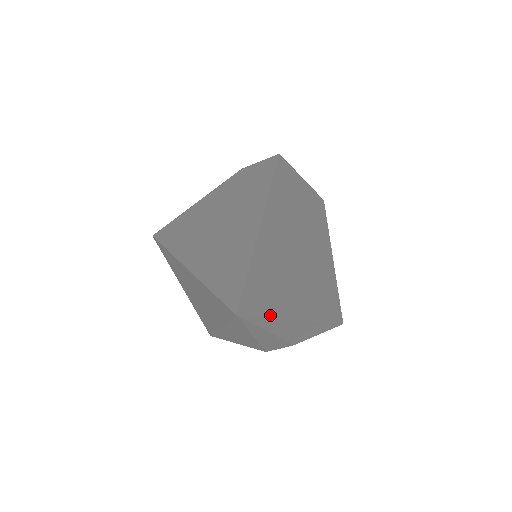
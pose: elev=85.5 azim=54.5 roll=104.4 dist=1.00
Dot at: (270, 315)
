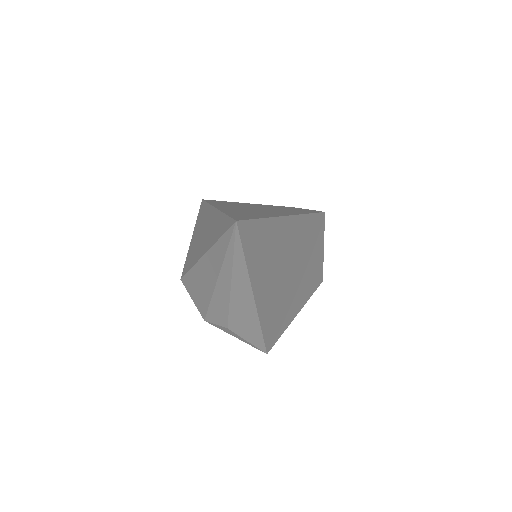
Dot at: (246, 257)
